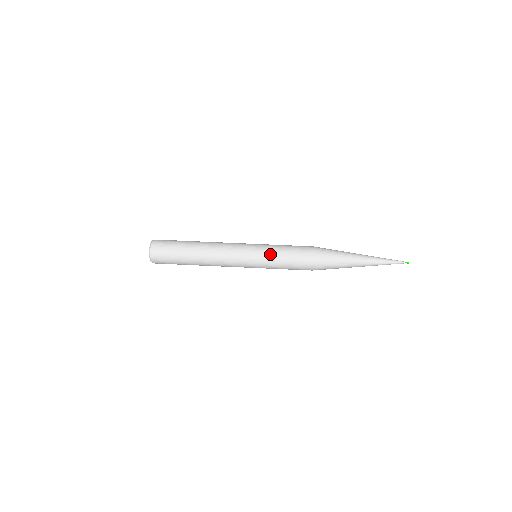
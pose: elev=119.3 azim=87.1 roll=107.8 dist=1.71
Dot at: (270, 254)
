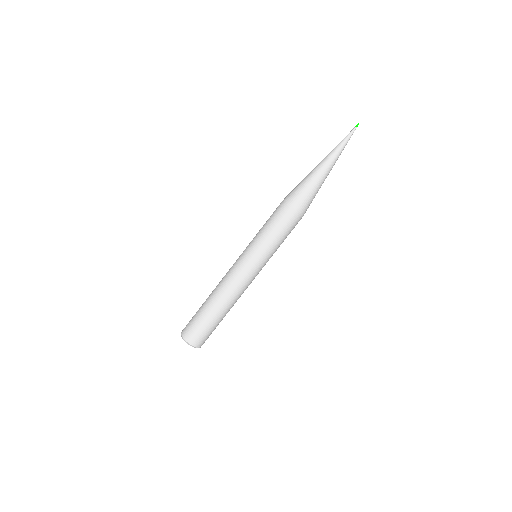
Dot at: (260, 242)
